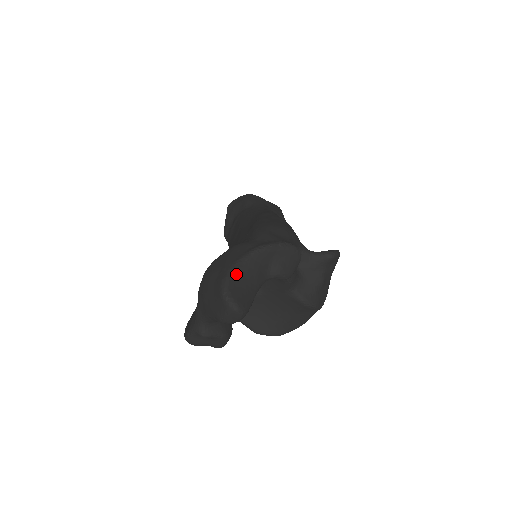
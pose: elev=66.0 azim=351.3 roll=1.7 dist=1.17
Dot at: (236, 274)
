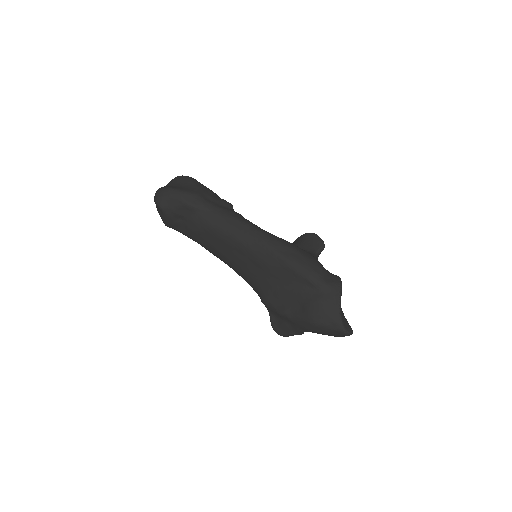
Dot at: (343, 321)
